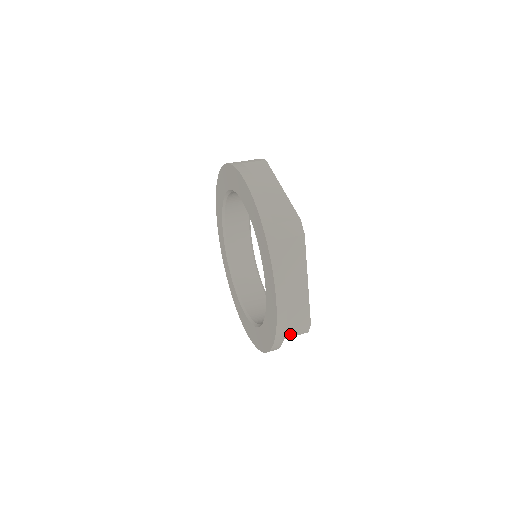
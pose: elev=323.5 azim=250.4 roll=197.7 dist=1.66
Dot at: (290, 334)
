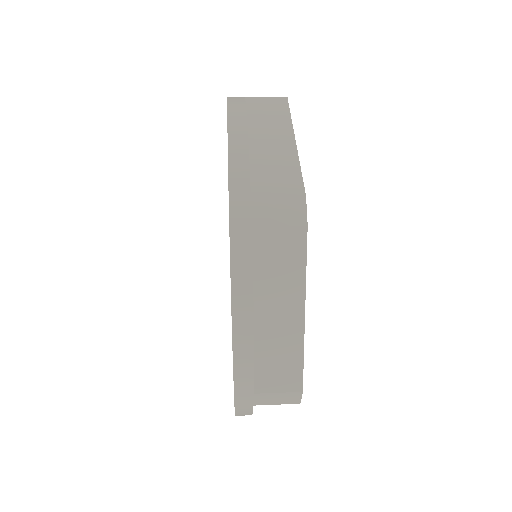
Dot at: (264, 400)
